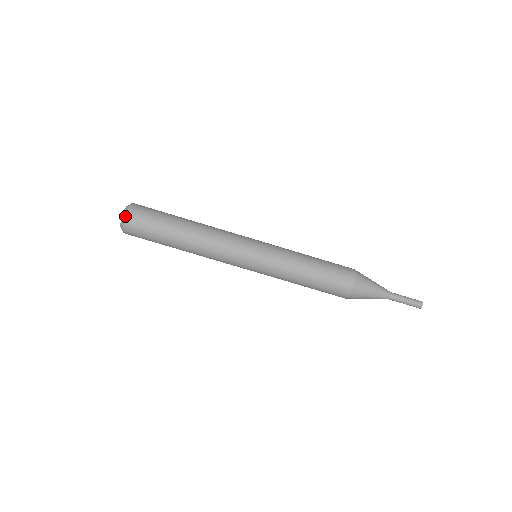
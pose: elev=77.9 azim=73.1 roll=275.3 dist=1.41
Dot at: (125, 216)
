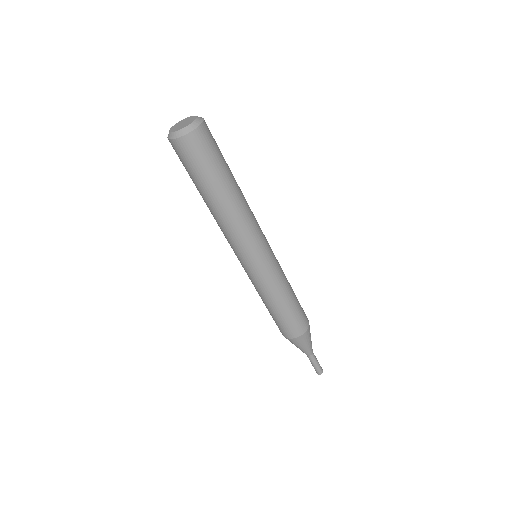
Dot at: (179, 137)
